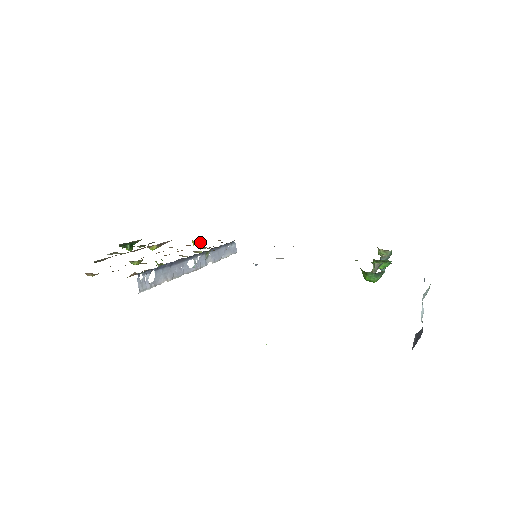
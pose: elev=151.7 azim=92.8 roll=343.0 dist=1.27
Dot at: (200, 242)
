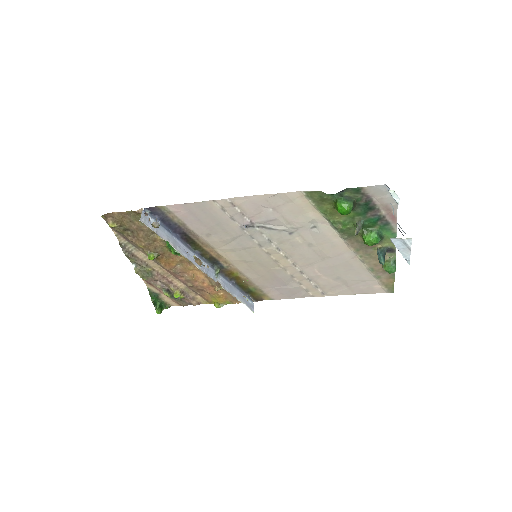
Dot at: (221, 305)
